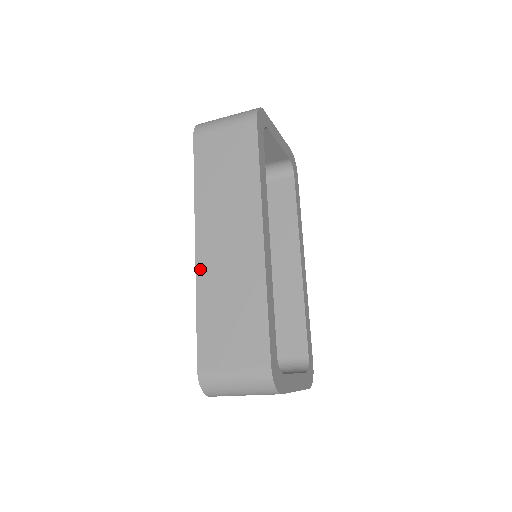
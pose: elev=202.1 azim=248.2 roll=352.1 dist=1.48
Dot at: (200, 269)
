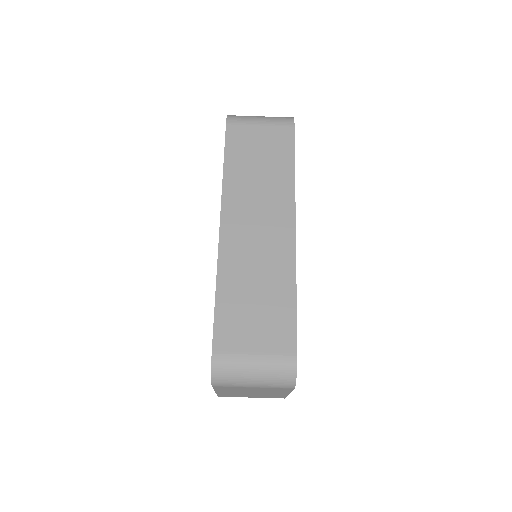
Dot at: (224, 249)
